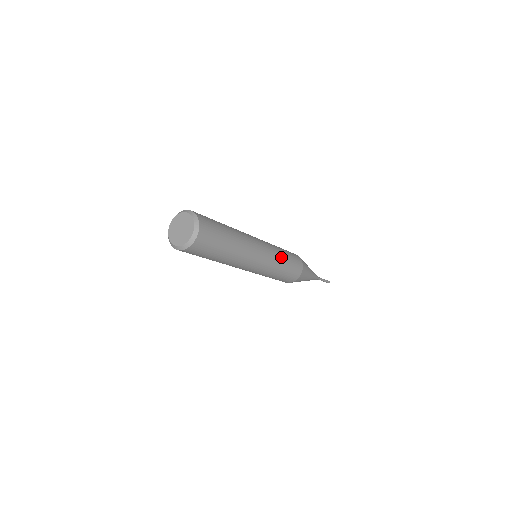
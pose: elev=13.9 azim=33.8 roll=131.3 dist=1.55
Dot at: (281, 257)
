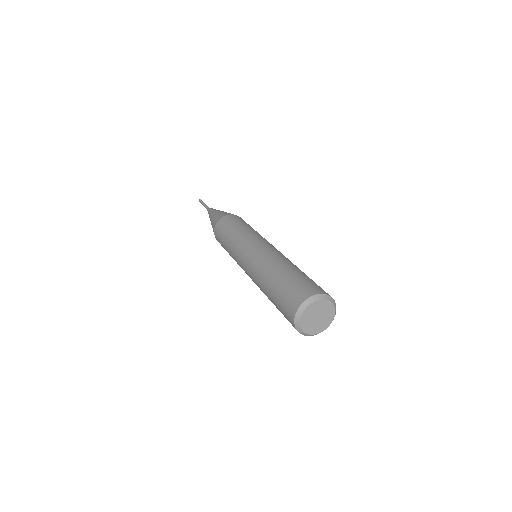
Dot at: (258, 233)
